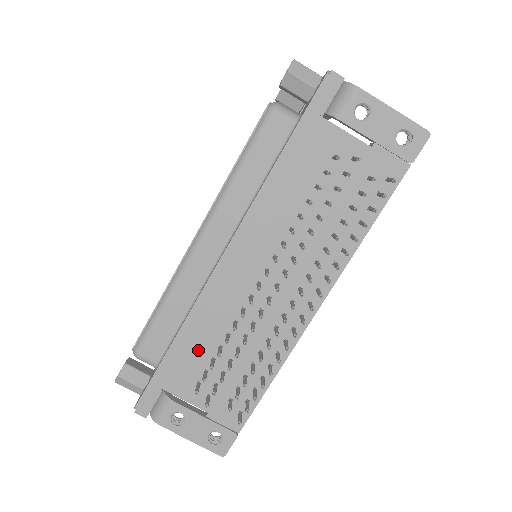
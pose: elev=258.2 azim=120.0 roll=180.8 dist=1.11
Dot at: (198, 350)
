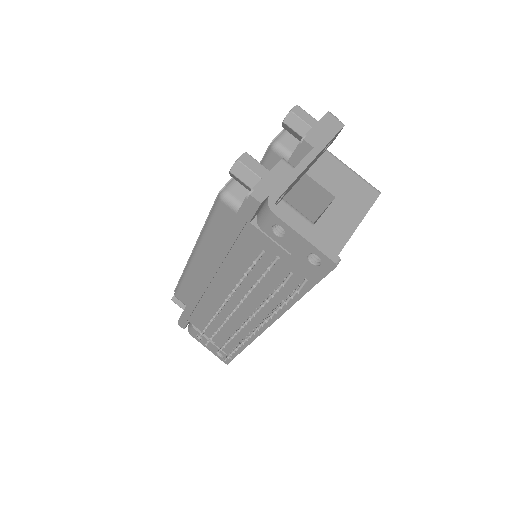
Dot at: (202, 314)
